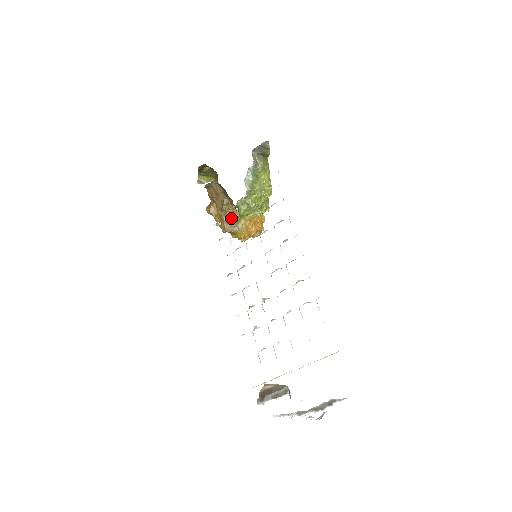
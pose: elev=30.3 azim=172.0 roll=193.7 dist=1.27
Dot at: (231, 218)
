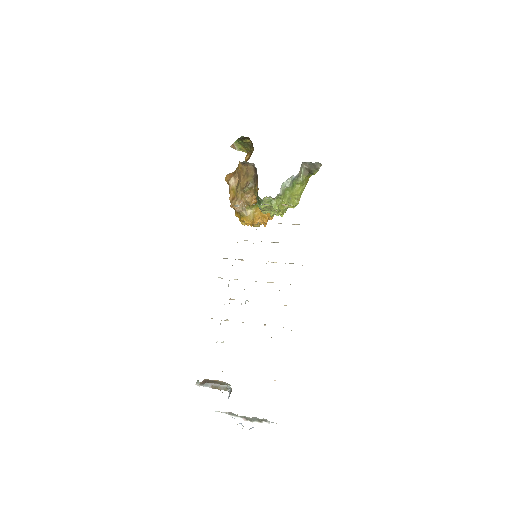
Dot at: (246, 201)
